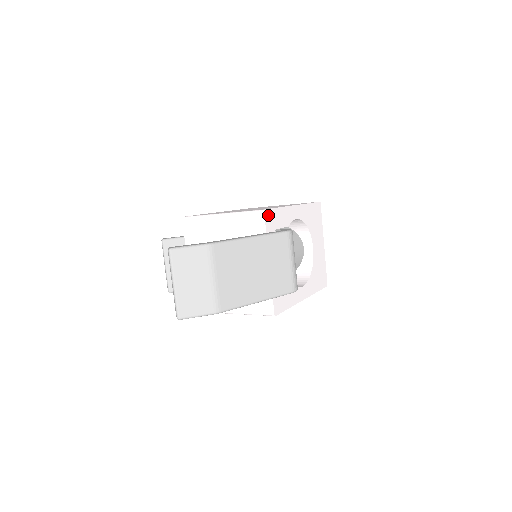
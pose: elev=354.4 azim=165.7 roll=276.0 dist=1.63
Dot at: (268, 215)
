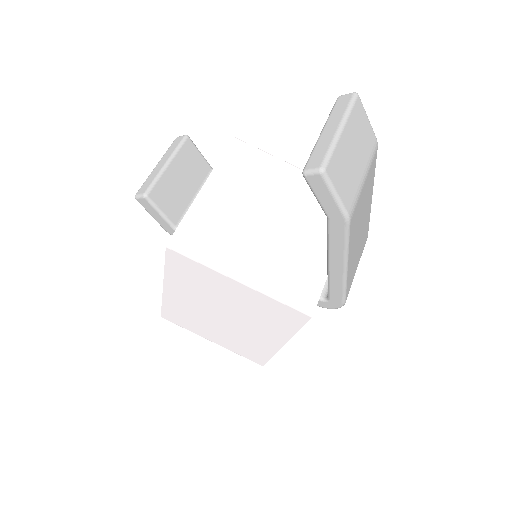
Dot at: occluded
